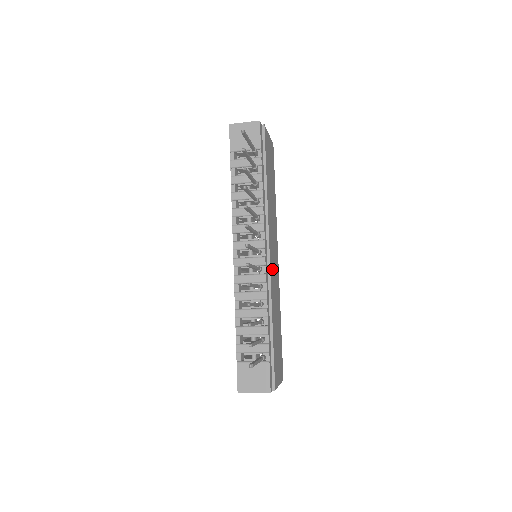
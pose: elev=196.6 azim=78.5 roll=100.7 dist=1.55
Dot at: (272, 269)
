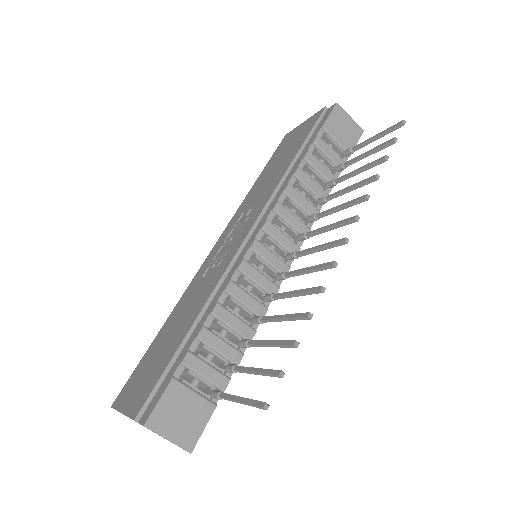
Dot at: occluded
